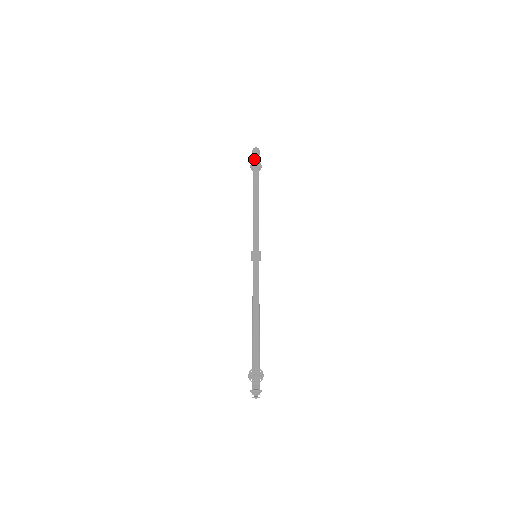
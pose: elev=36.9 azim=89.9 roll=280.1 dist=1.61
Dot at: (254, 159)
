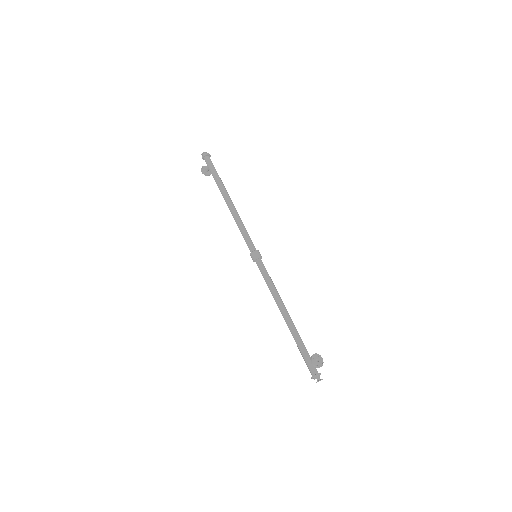
Dot at: (210, 163)
